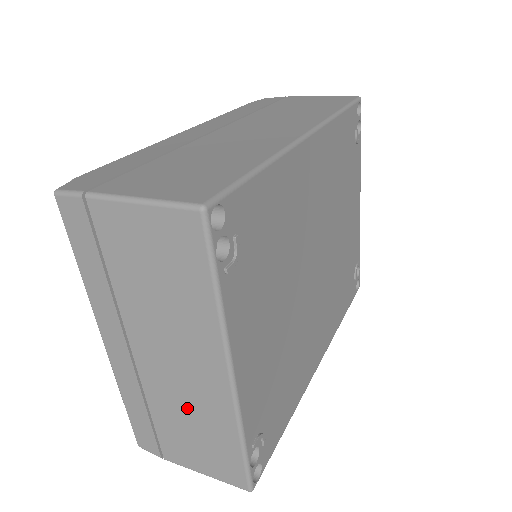
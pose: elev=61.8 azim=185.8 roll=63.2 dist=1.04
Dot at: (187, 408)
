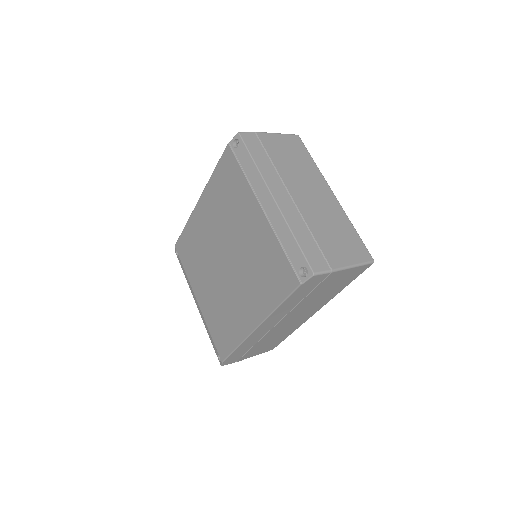
Dot at: (327, 219)
